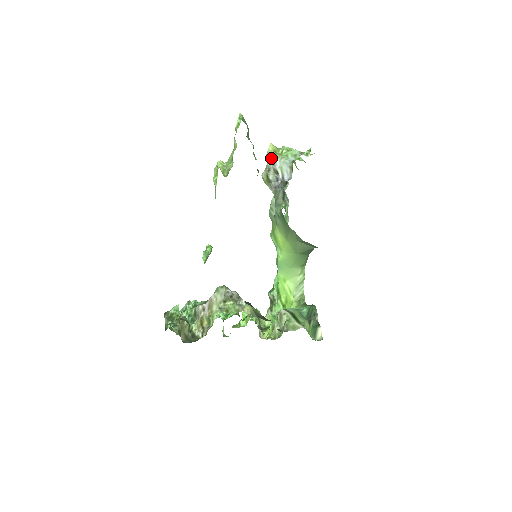
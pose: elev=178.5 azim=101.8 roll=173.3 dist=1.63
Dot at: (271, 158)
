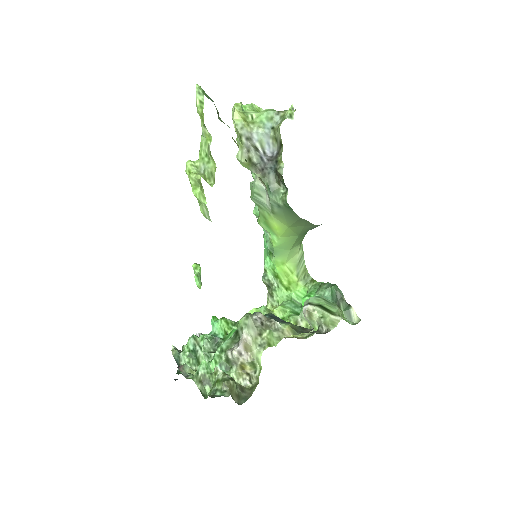
Dot at: (246, 132)
